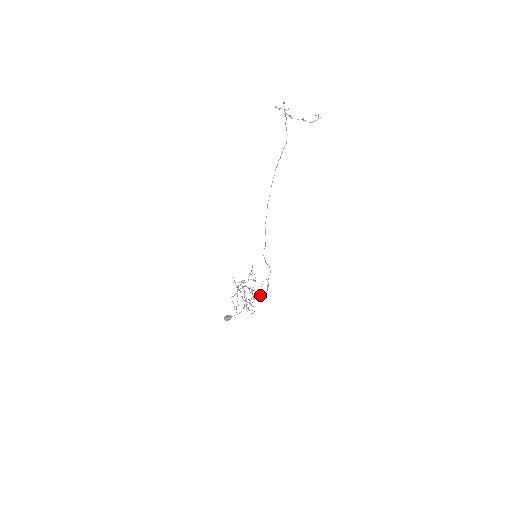
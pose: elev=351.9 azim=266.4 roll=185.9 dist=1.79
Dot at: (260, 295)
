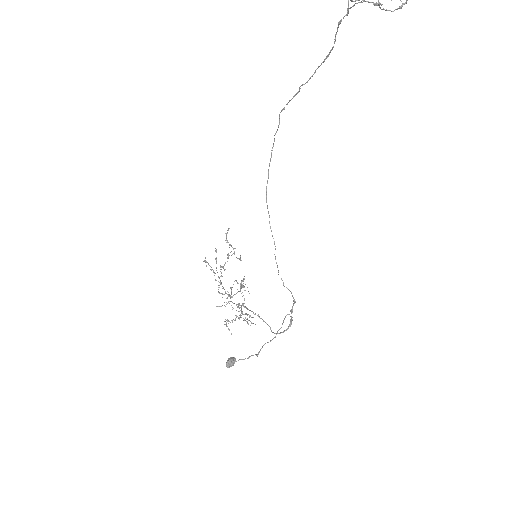
Dot at: (279, 333)
